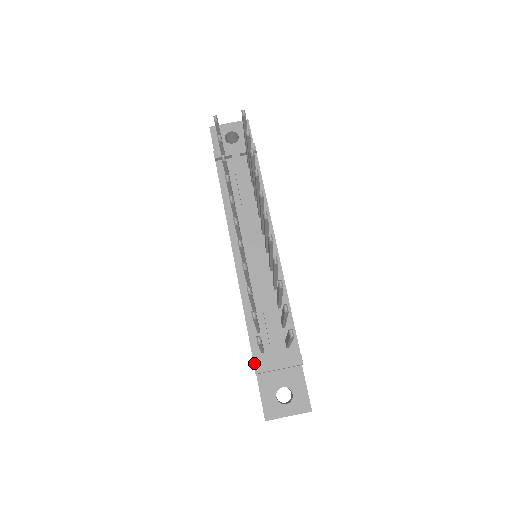
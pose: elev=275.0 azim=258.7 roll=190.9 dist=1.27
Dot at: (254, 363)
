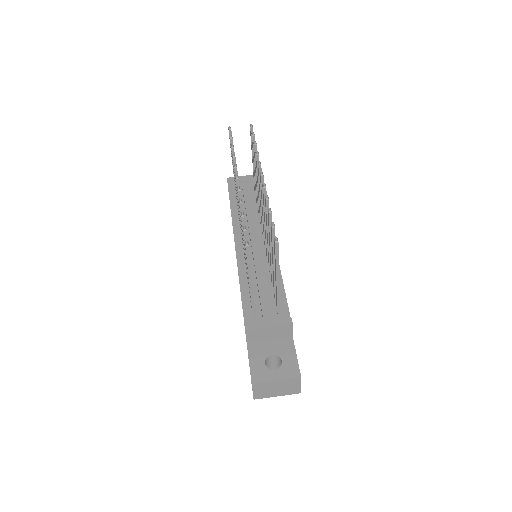
Dot at: occluded
